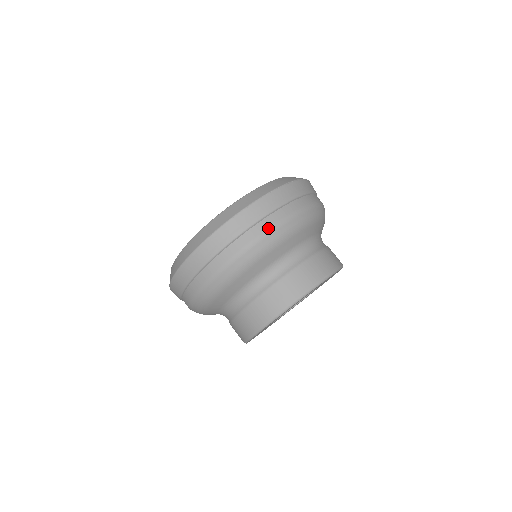
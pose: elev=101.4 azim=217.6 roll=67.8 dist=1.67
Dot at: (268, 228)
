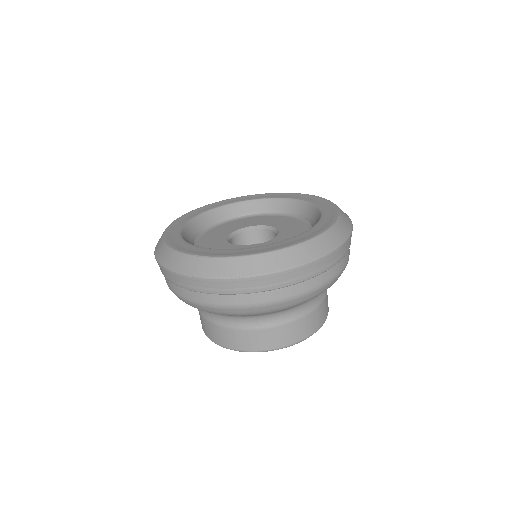
Dot at: (189, 299)
